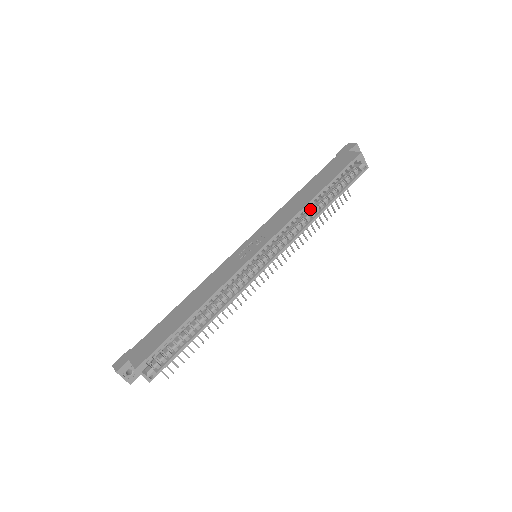
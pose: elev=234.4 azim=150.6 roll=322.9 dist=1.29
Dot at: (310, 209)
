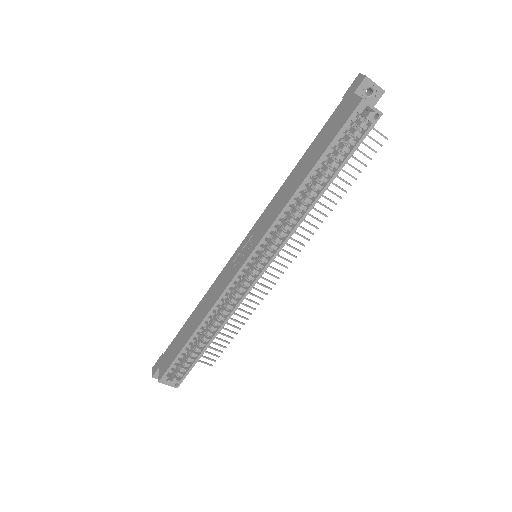
Dot at: (306, 192)
